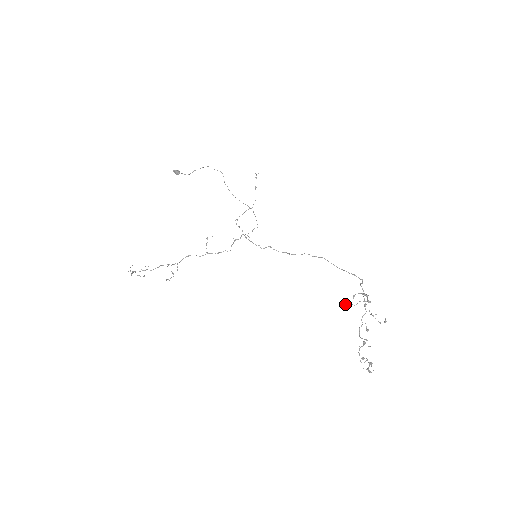
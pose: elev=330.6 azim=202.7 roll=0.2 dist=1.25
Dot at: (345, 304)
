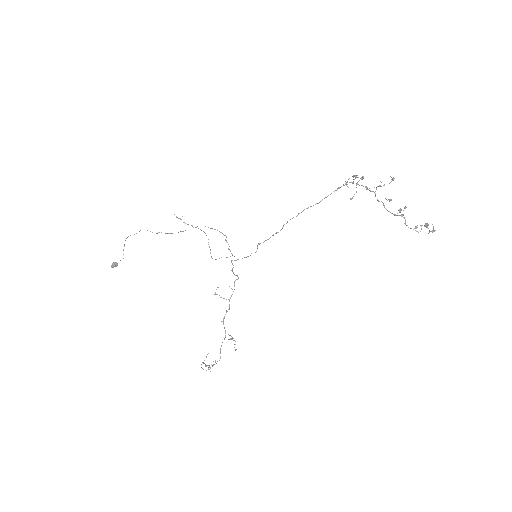
Dot at: occluded
